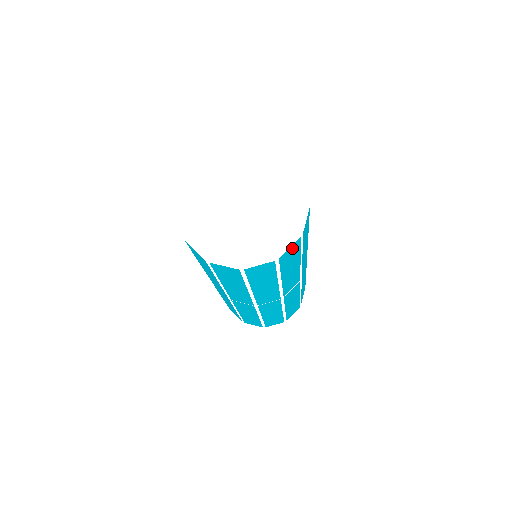
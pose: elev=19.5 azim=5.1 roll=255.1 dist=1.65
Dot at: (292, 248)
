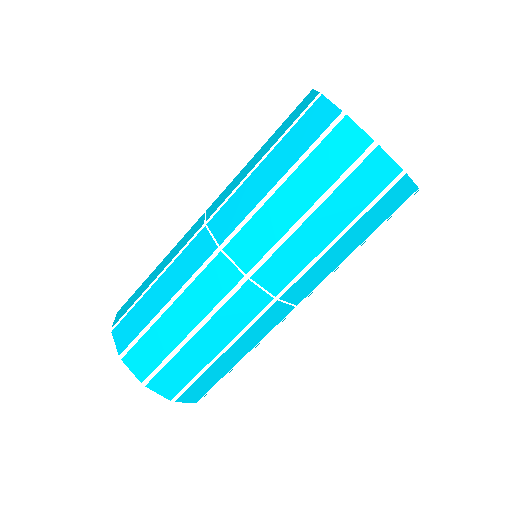
Dot at: (406, 190)
